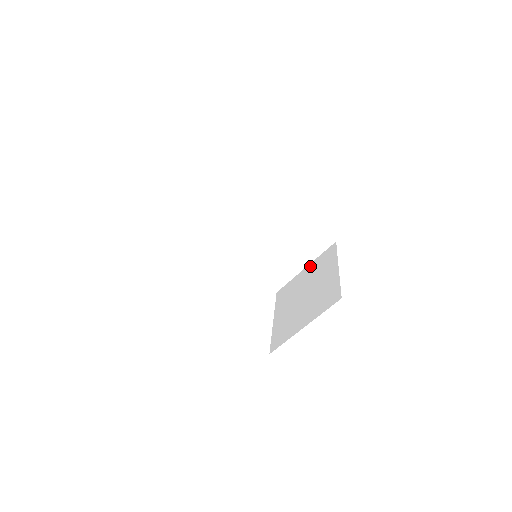
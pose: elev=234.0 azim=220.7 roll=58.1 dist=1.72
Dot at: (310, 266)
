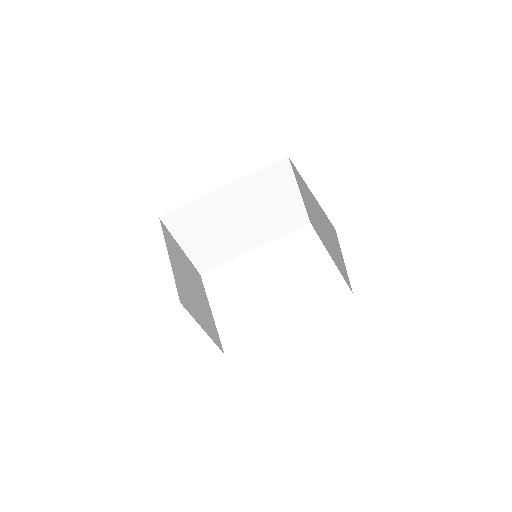
Dot at: (300, 190)
